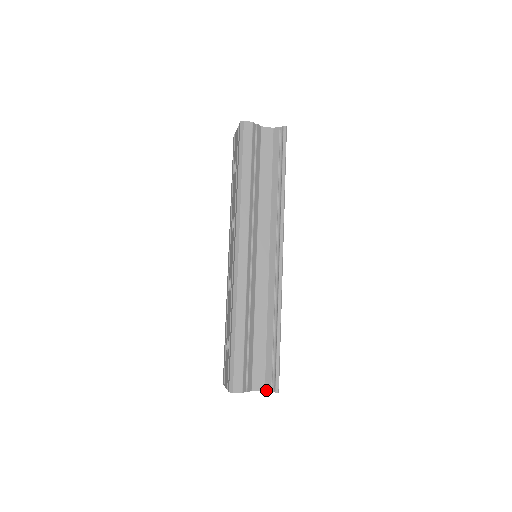
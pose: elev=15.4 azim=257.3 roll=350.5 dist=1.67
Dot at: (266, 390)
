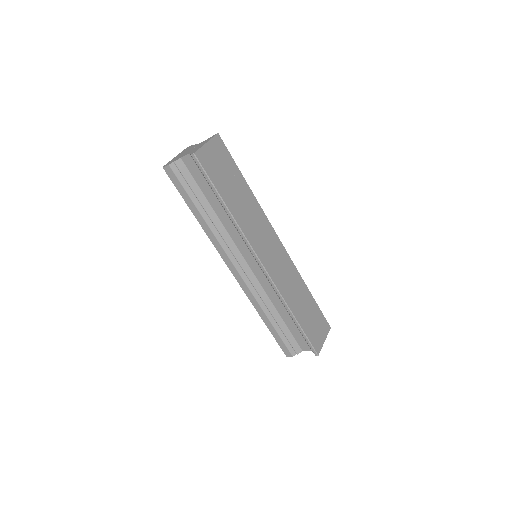
Dot at: occluded
